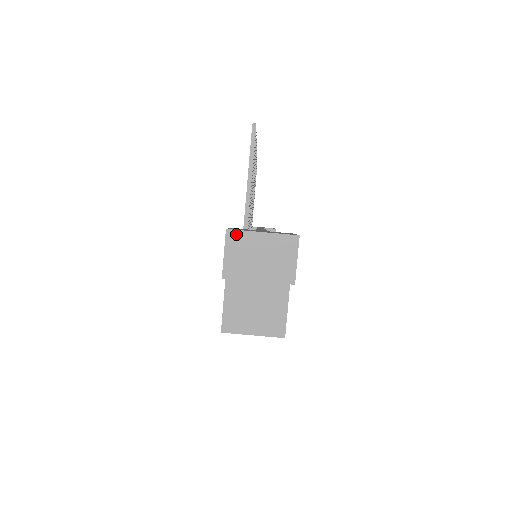
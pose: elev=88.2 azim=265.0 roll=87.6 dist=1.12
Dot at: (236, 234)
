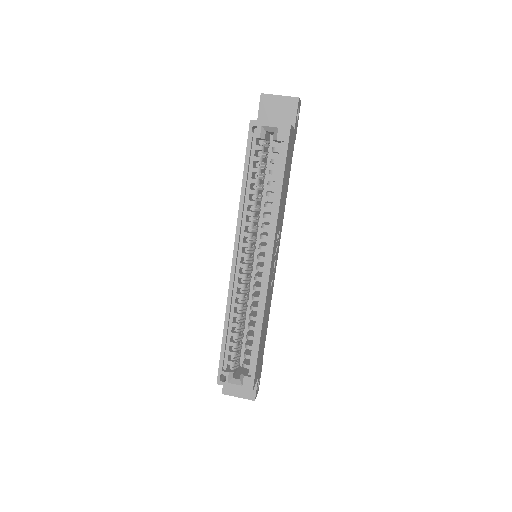
Dot at: occluded
